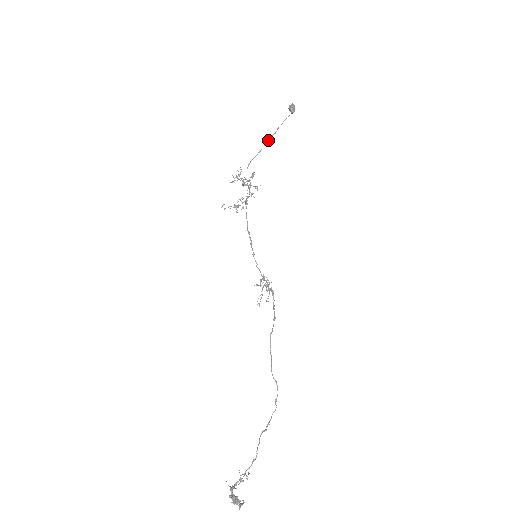
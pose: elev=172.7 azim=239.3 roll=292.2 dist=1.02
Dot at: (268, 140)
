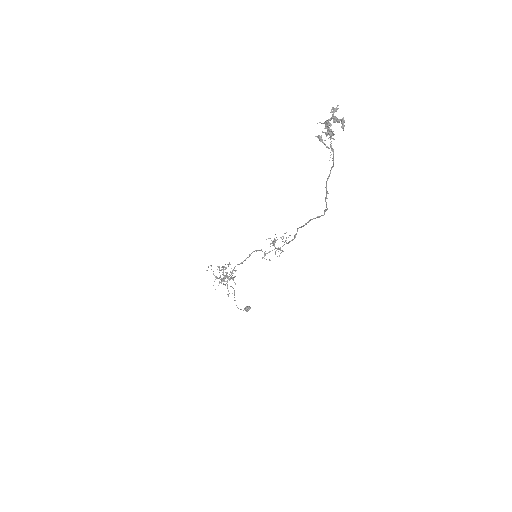
Dot at: (234, 297)
